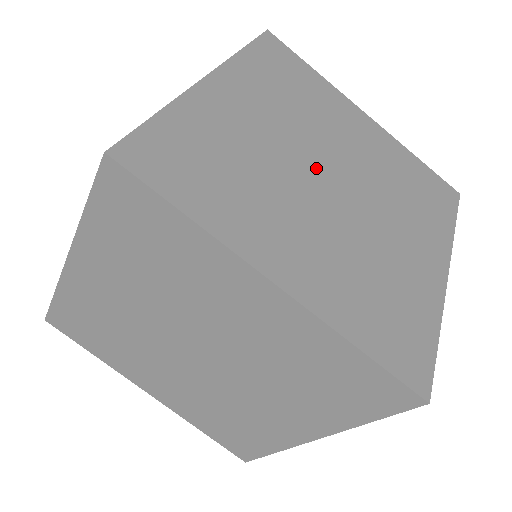
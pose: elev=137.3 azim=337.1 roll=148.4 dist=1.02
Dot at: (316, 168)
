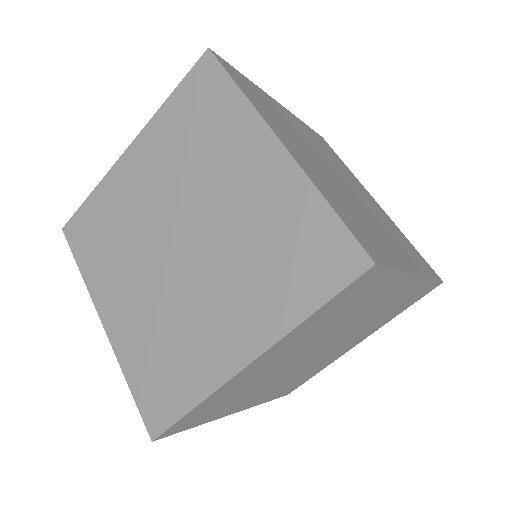
Dot at: (336, 177)
